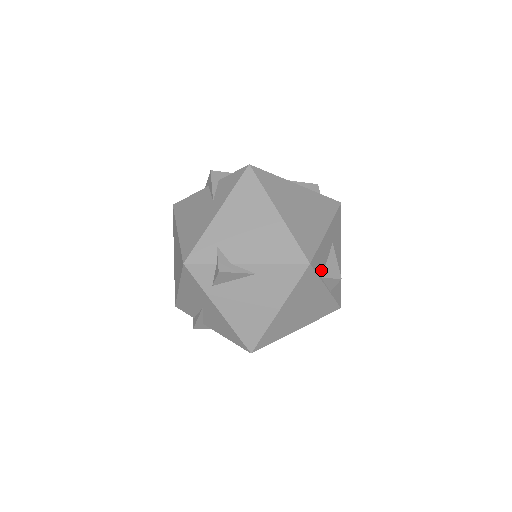
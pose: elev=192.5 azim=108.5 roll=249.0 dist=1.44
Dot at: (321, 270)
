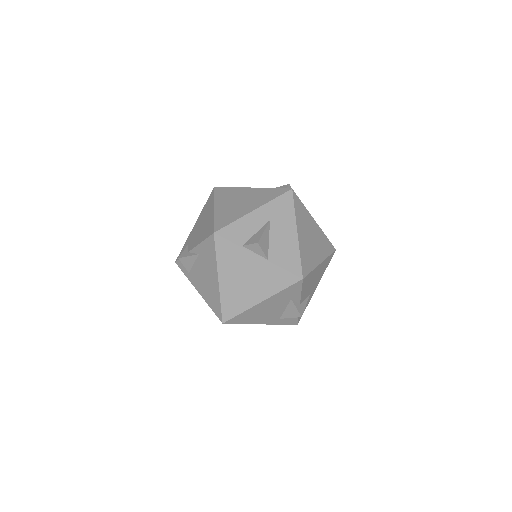
Dot at: (242, 240)
